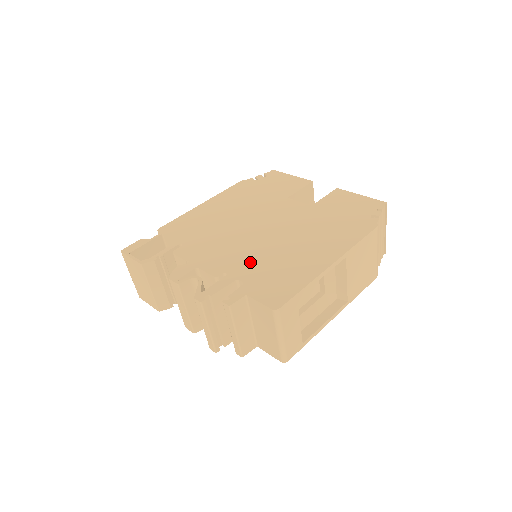
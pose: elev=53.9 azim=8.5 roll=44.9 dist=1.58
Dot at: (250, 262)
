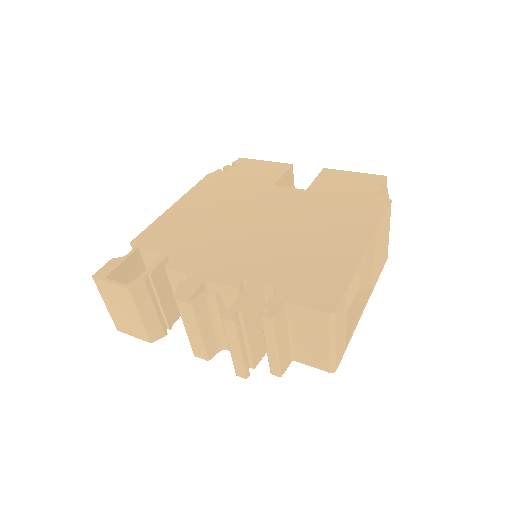
Dot at: (269, 263)
